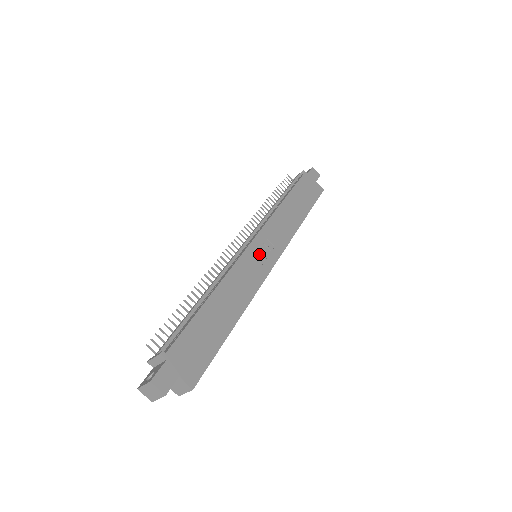
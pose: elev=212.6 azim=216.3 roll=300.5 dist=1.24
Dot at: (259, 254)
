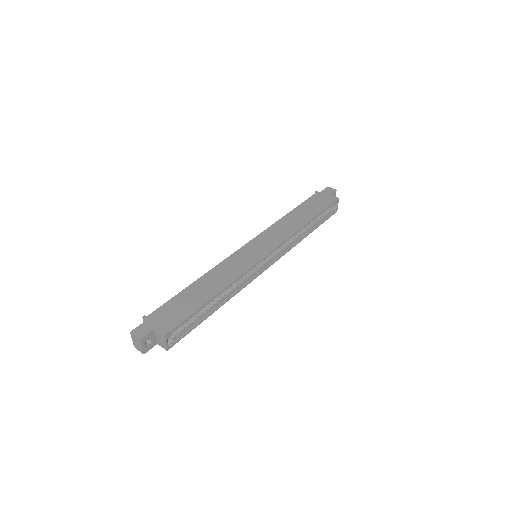
Dot at: (251, 251)
